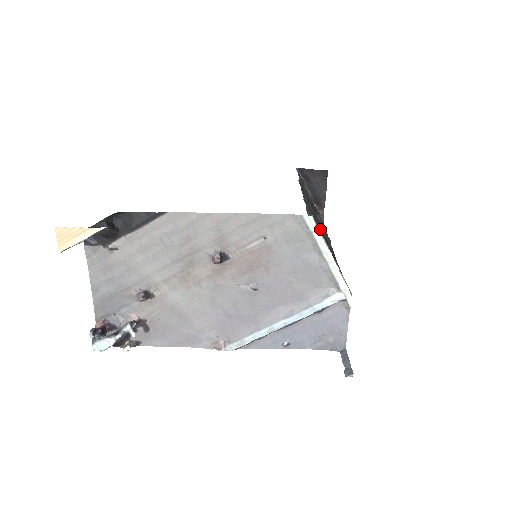
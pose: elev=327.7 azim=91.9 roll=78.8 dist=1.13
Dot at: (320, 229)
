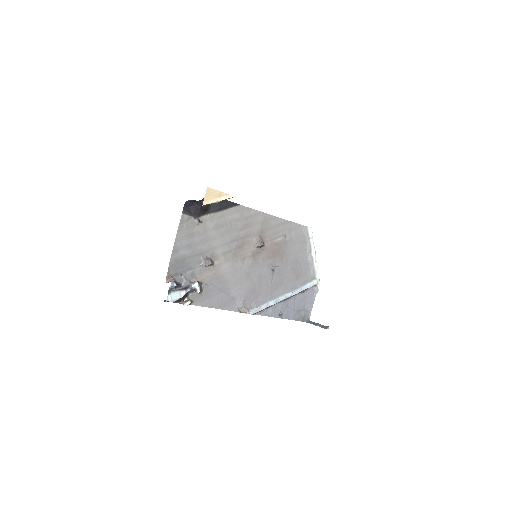
Dot at: occluded
